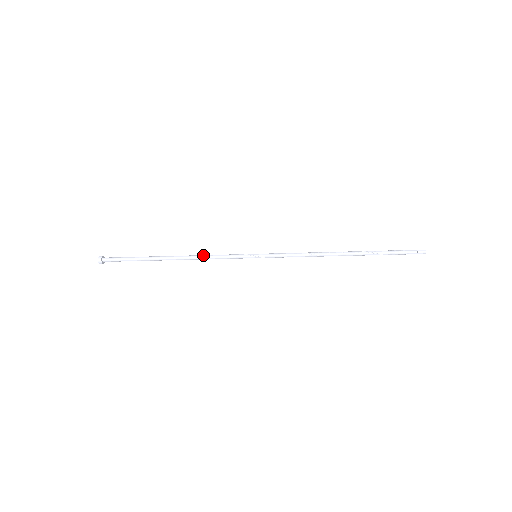
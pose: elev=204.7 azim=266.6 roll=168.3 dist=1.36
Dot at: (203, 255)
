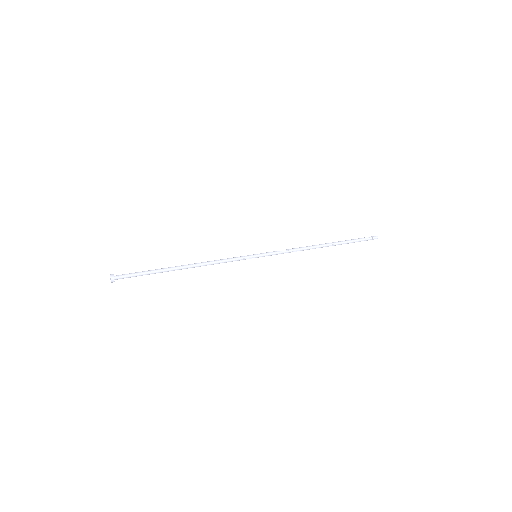
Dot at: (212, 264)
